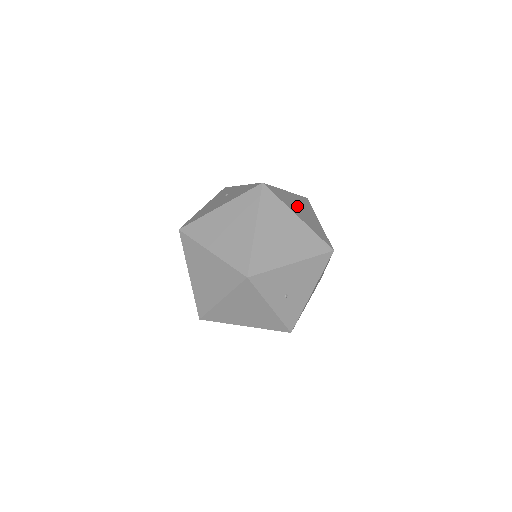
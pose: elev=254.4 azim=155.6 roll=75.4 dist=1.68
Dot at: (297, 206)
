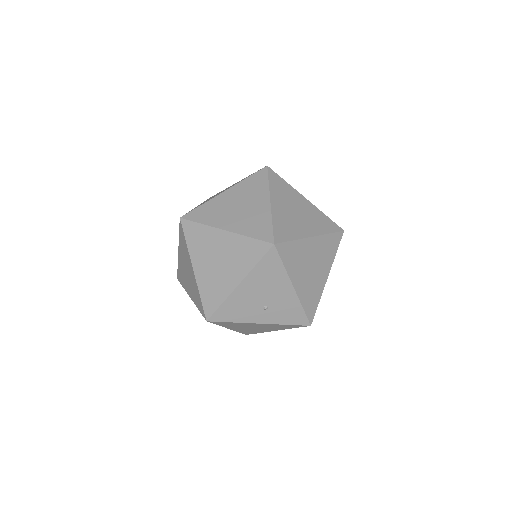
Dot at: (232, 207)
